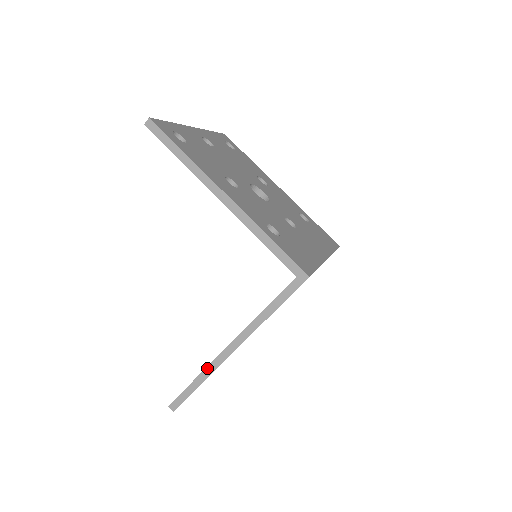
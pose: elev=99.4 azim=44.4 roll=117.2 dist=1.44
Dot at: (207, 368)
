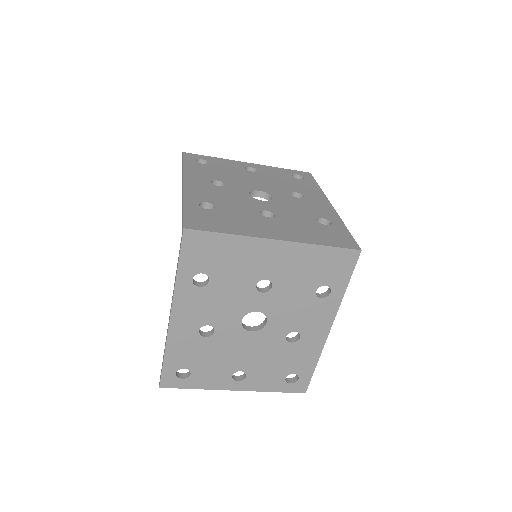
Dot at: occluded
